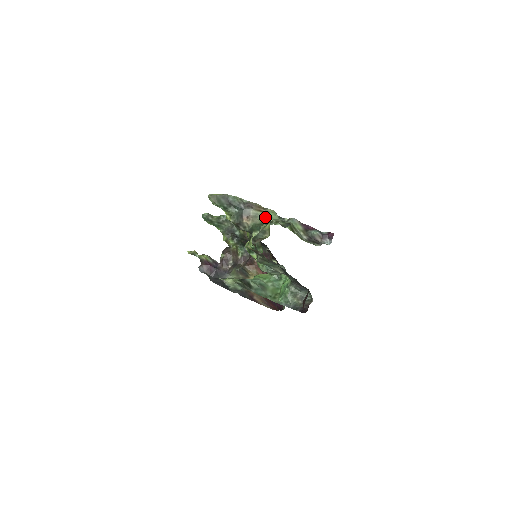
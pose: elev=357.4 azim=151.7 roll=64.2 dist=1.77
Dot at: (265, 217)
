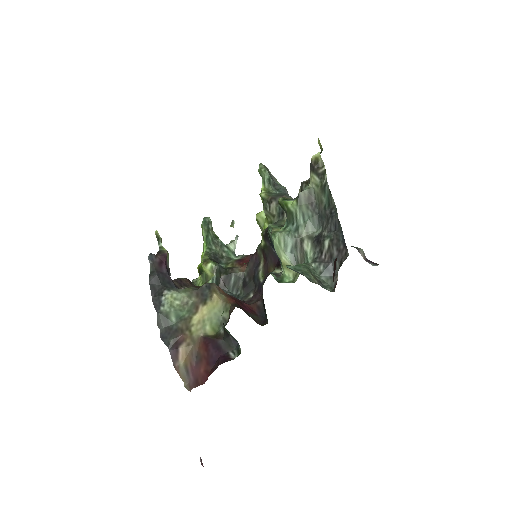
Dot at: occluded
